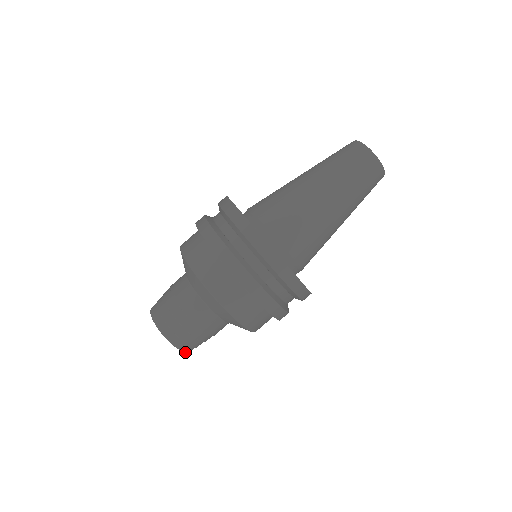
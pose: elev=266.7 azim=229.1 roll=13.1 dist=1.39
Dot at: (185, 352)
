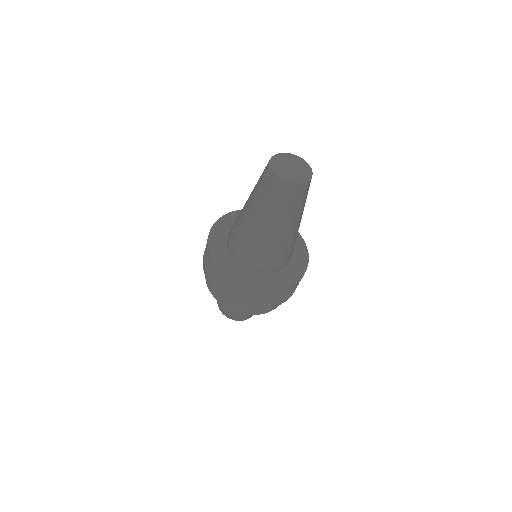
Dot at: (246, 319)
